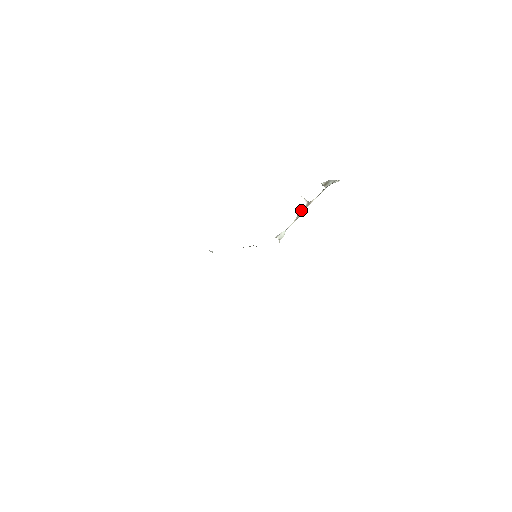
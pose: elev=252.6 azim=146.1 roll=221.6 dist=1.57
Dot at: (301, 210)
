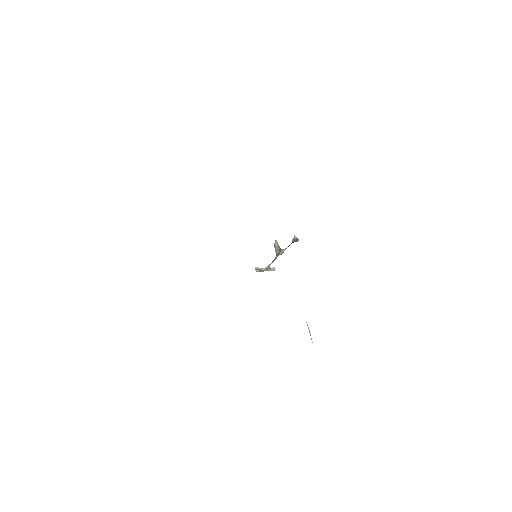
Dot at: (281, 250)
